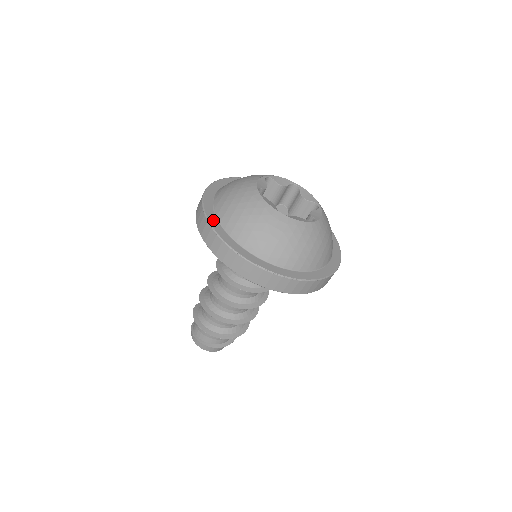
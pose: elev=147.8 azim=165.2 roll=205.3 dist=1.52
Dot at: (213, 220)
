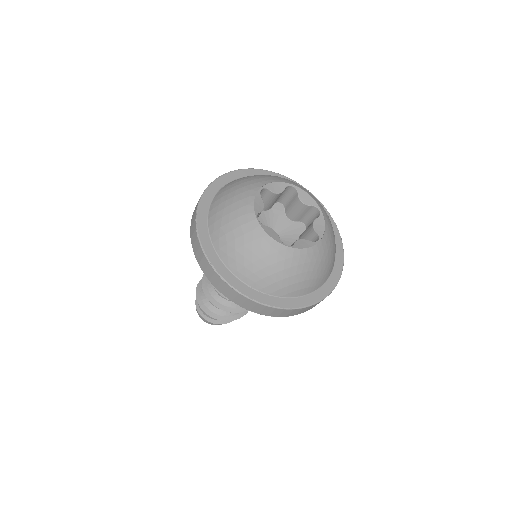
Dot at: (210, 192)
